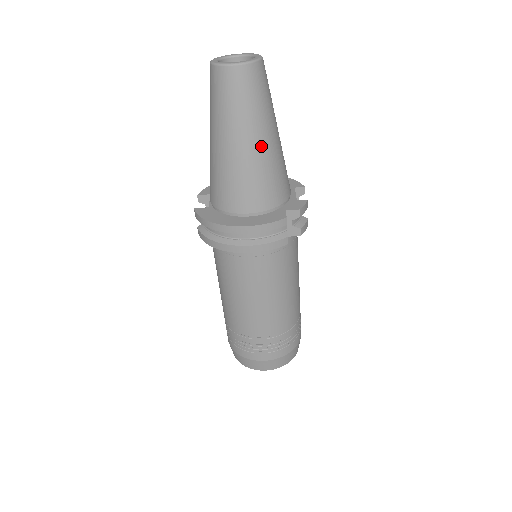
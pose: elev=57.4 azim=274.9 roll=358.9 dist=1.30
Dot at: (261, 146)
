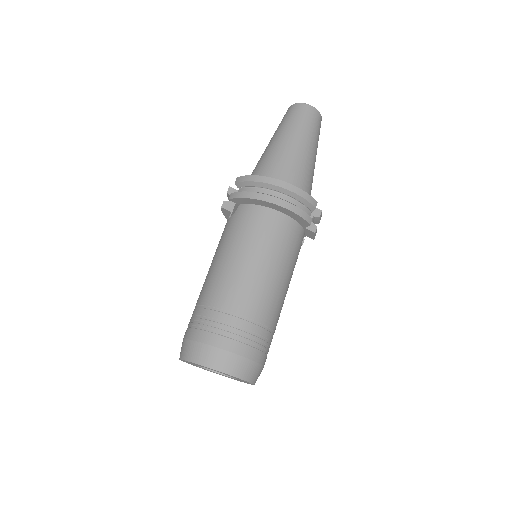
Dot at: (311, 155)
